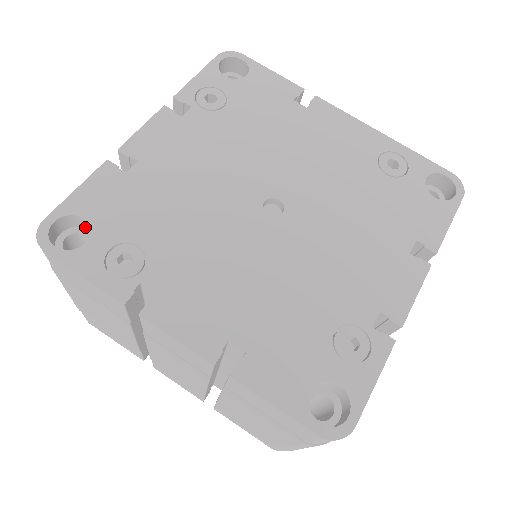
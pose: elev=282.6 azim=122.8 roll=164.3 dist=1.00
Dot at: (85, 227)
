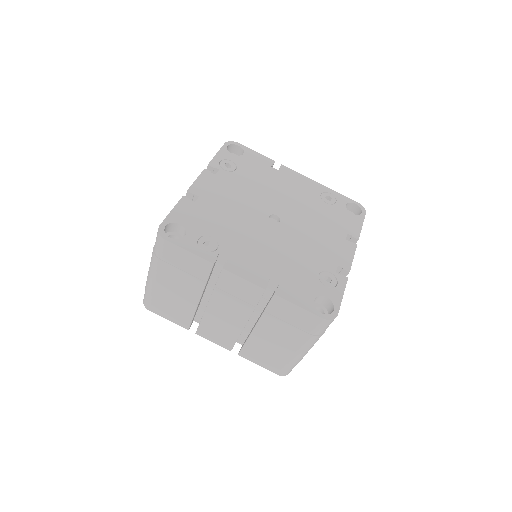
Dot at: (177, 231)
